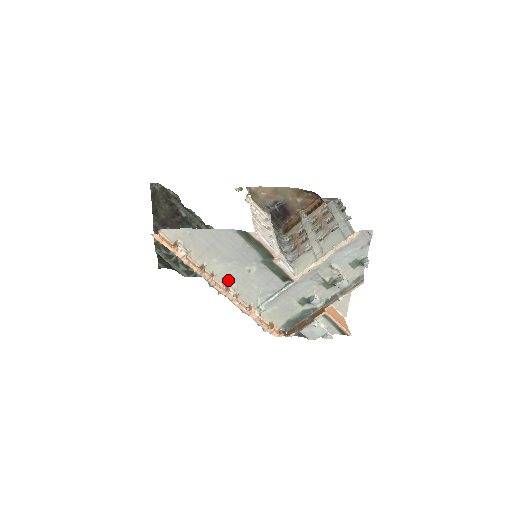
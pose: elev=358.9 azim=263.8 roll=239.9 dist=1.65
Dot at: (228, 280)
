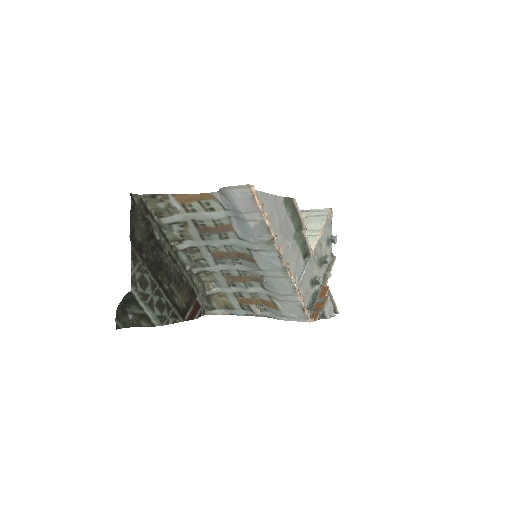
Dot at: occluded
